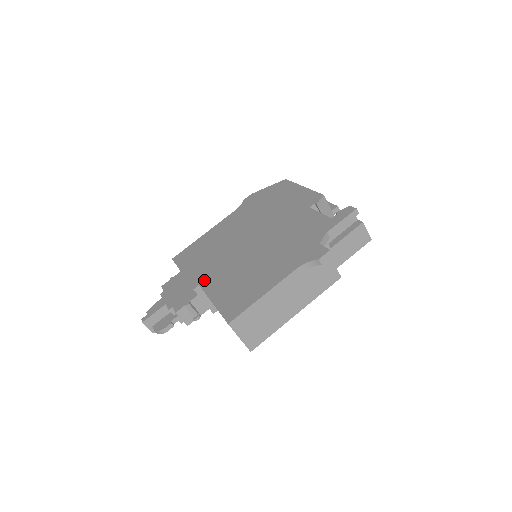
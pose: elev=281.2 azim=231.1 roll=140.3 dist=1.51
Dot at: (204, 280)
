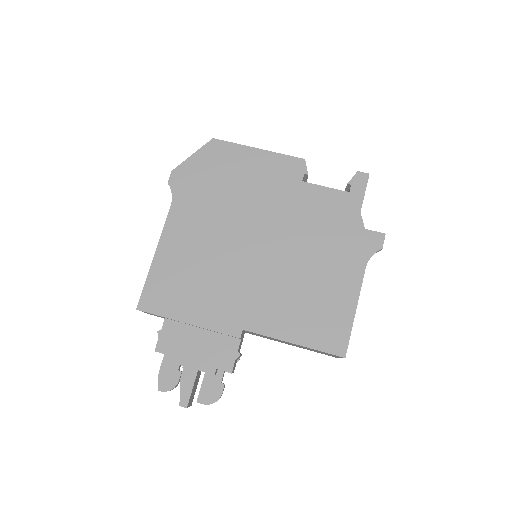
Dot at: (244, 321)
